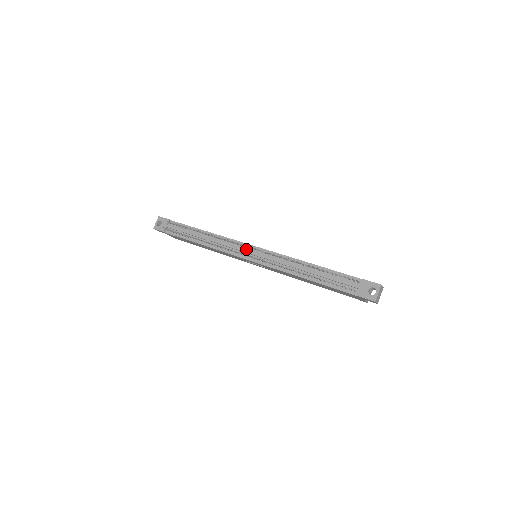
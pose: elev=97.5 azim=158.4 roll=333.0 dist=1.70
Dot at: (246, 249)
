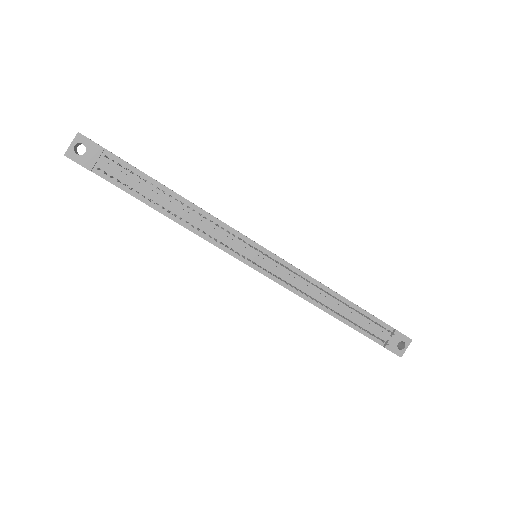
Dot at: (251, 250)
